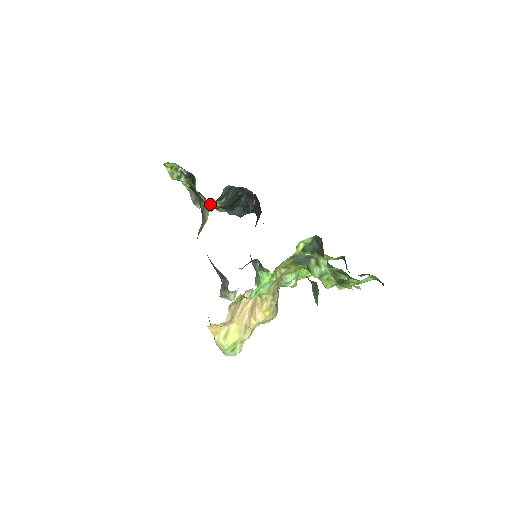
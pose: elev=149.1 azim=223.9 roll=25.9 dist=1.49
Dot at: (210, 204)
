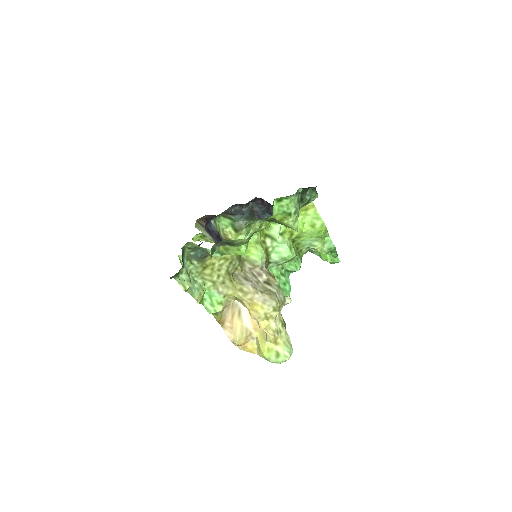
Dot at: occluded
